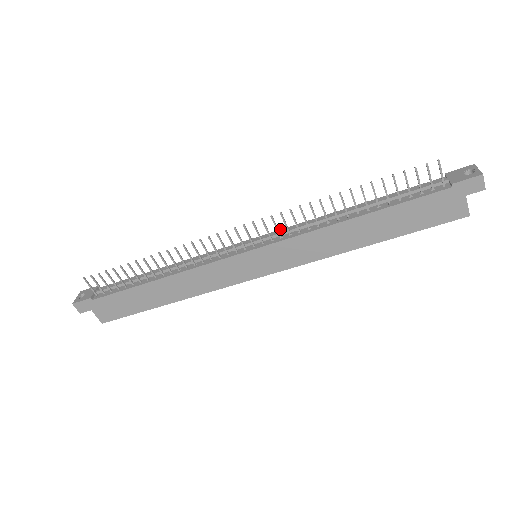
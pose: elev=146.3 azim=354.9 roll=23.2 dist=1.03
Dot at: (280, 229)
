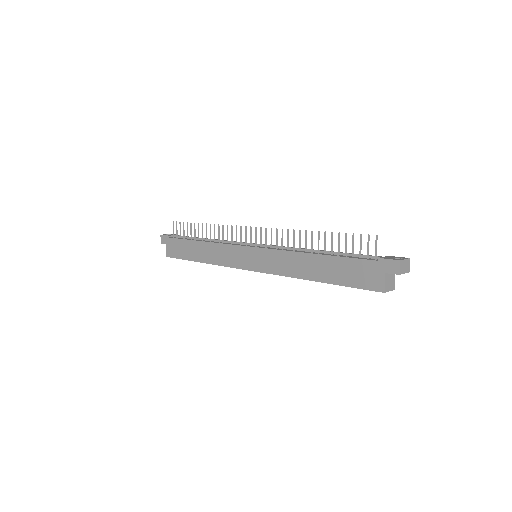
Dot at: occluded
